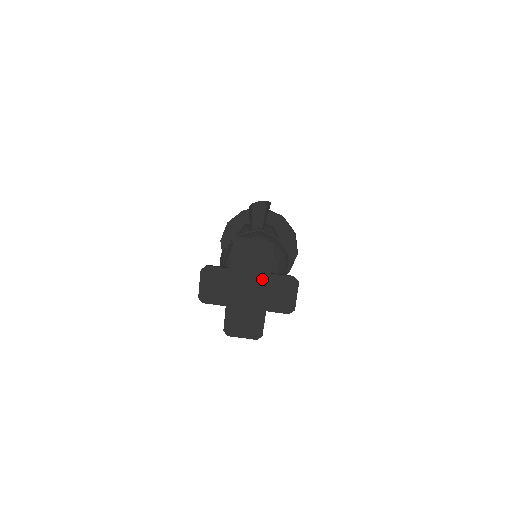
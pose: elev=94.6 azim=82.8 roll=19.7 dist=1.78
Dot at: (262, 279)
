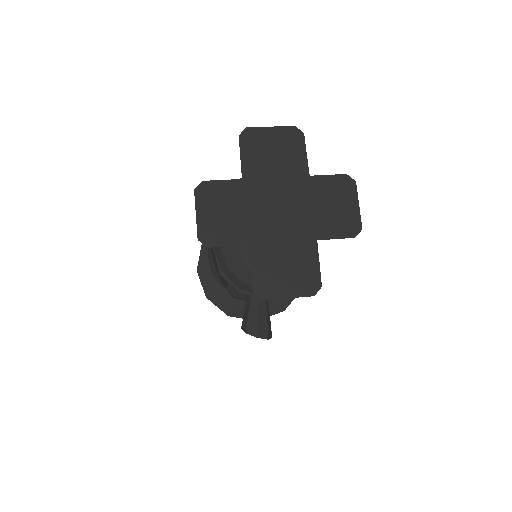
Dot at: (297, 187)
